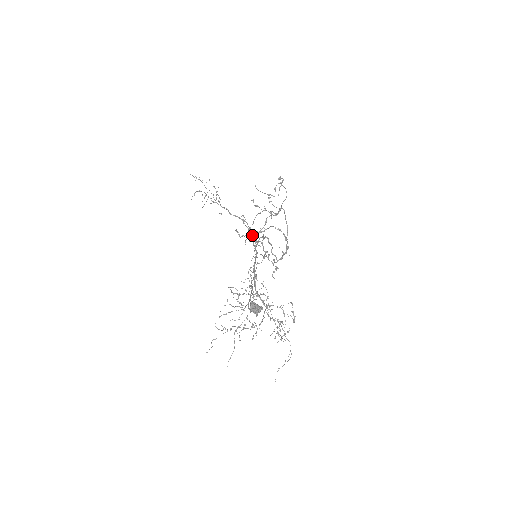
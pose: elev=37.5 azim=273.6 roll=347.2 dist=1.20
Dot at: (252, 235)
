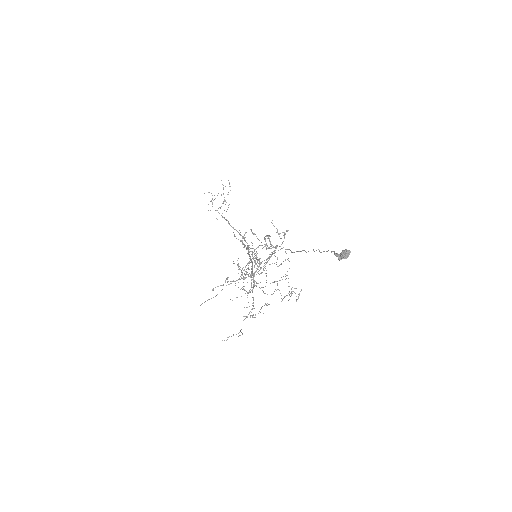
Dot at: (247, 246)
